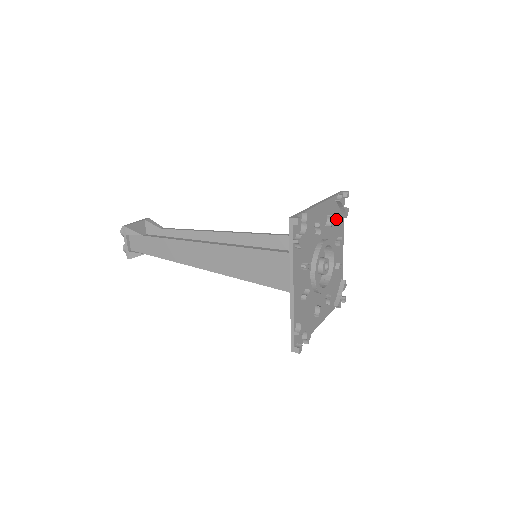
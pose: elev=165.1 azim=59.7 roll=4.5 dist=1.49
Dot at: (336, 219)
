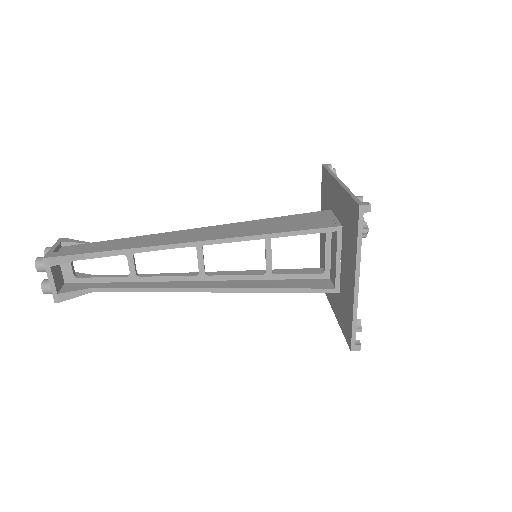
Dot at: occluded
